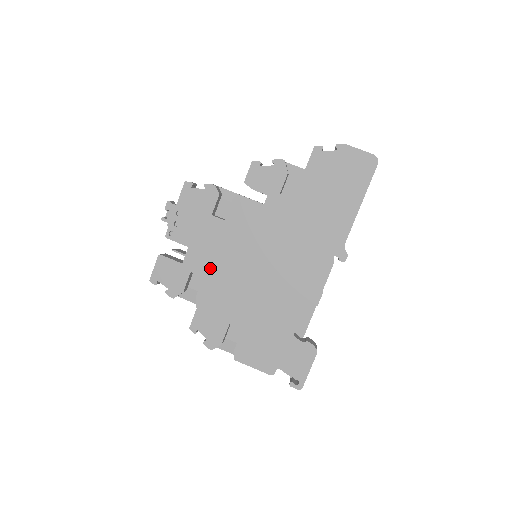
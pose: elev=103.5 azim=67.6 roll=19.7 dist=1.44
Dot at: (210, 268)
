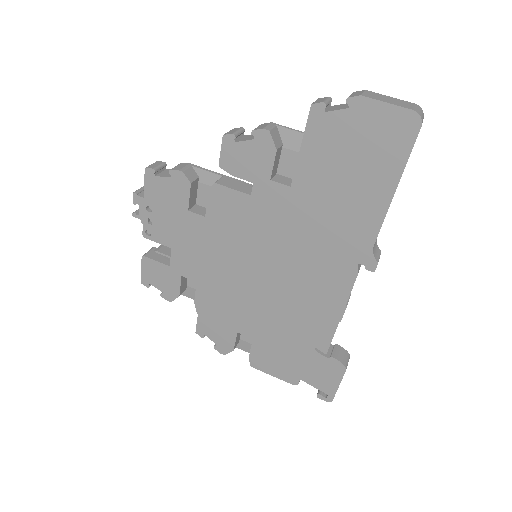
Dot at: (202, 272)
